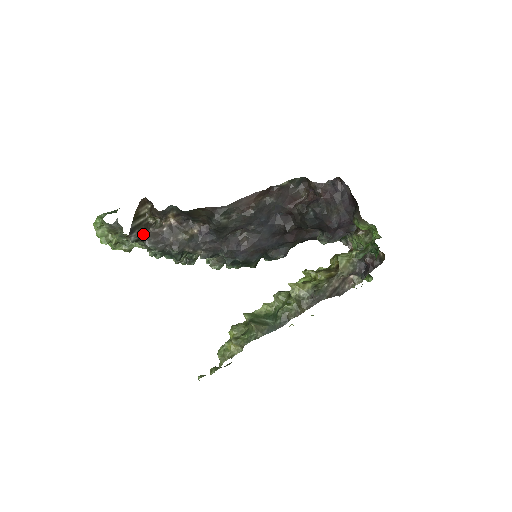
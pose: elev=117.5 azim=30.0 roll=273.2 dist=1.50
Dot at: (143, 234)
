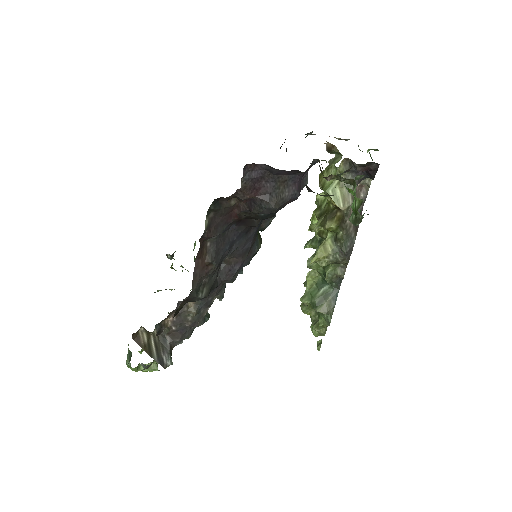
Dot at: (167, 346)
